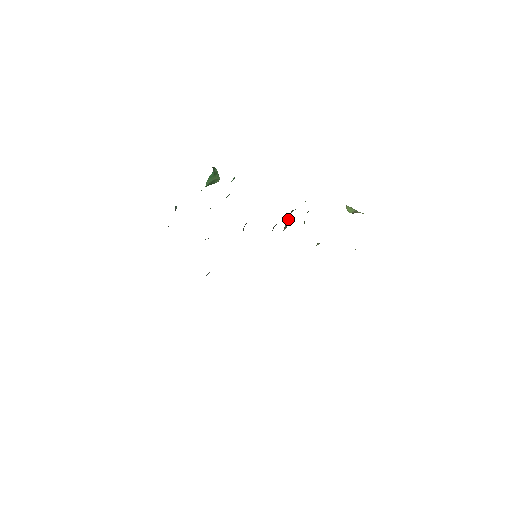
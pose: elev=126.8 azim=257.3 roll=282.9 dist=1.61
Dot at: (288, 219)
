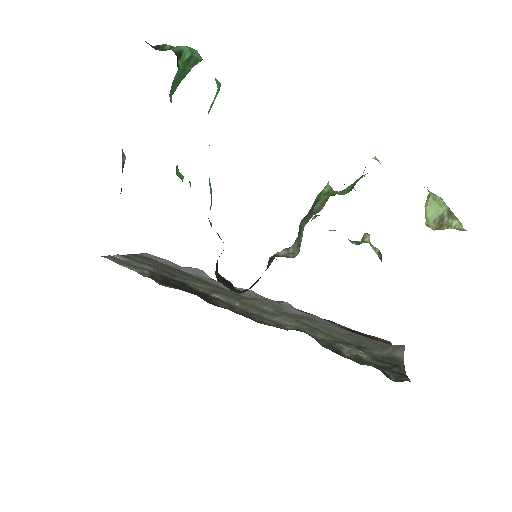
Dot at: (300, 236)
